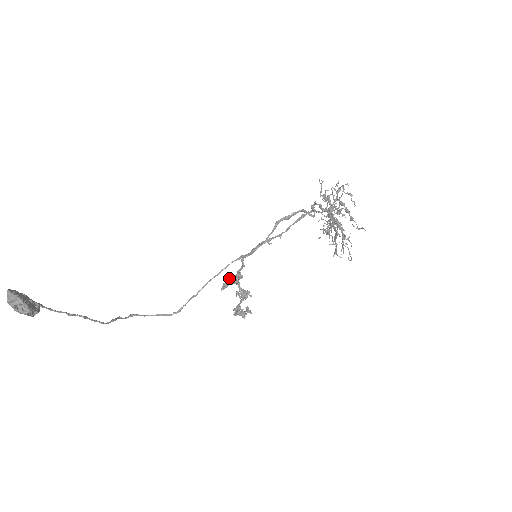
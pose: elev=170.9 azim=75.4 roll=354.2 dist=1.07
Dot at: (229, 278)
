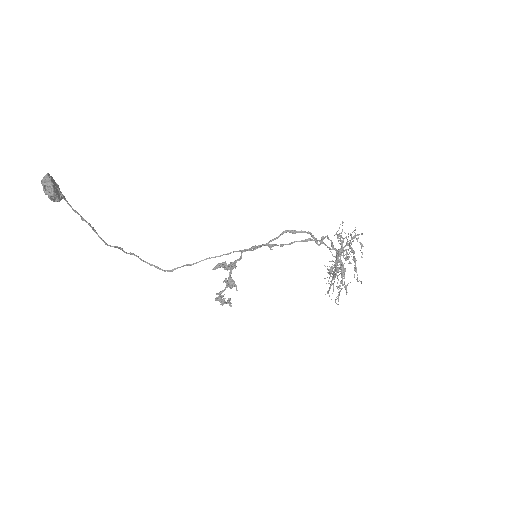
Dot at: (224, 262)
